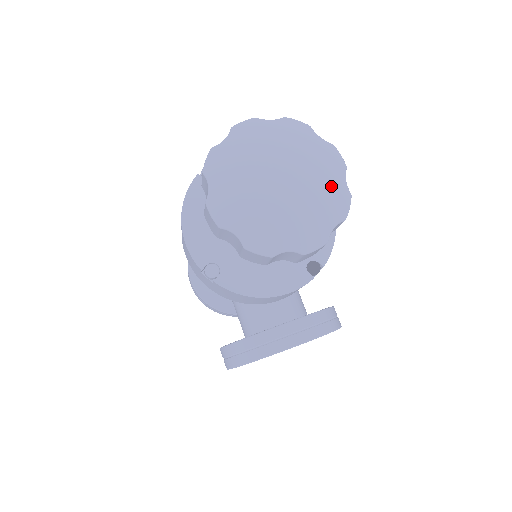
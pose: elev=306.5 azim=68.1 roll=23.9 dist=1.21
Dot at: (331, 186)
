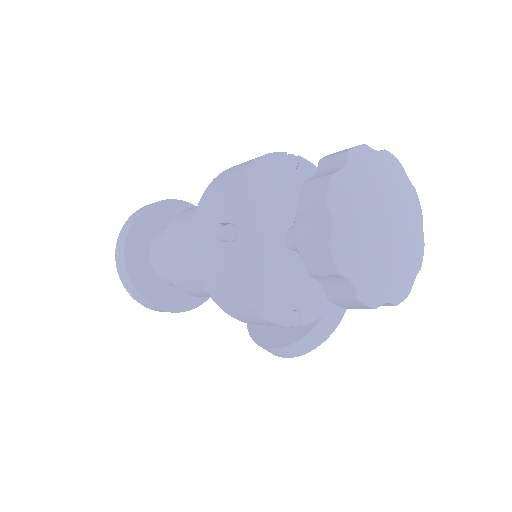
Dot at: (411, 196)
